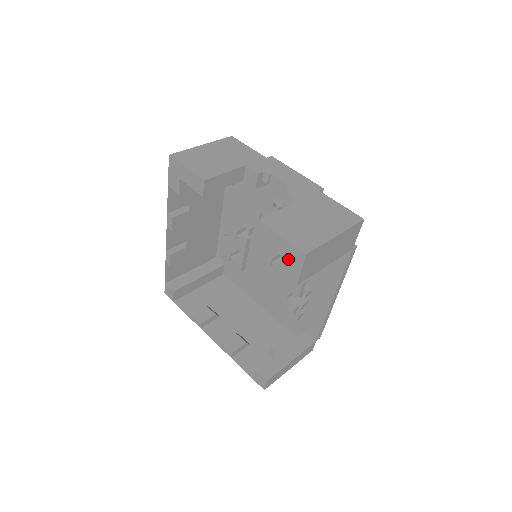
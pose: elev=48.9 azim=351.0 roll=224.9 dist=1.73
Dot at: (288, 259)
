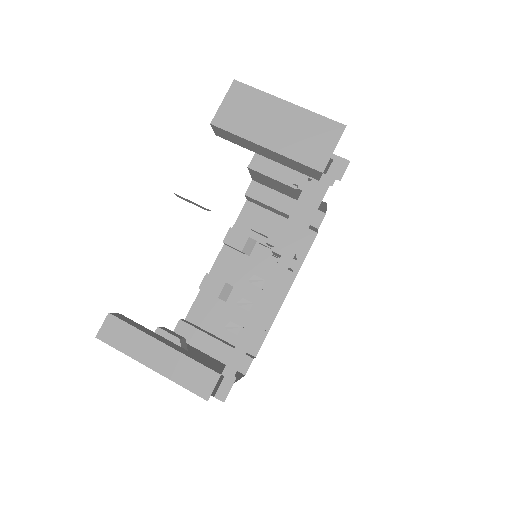
Dot at: occluded
